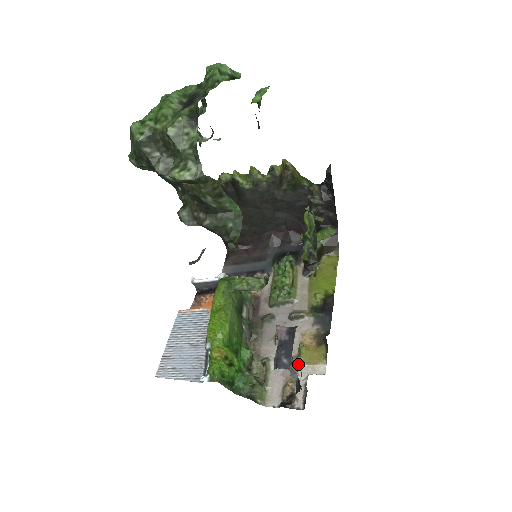
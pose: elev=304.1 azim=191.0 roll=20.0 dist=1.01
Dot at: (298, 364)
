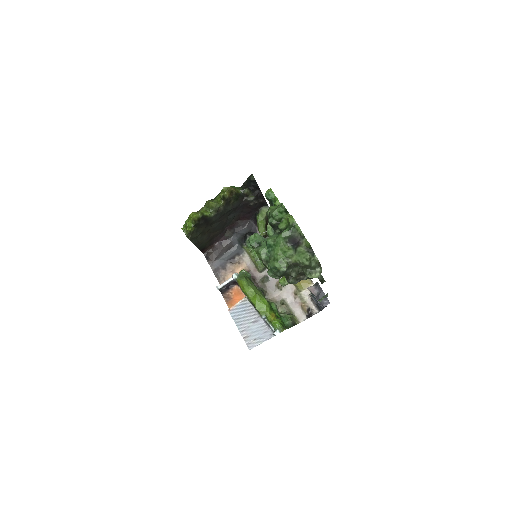
Dot at: (300, 293)
